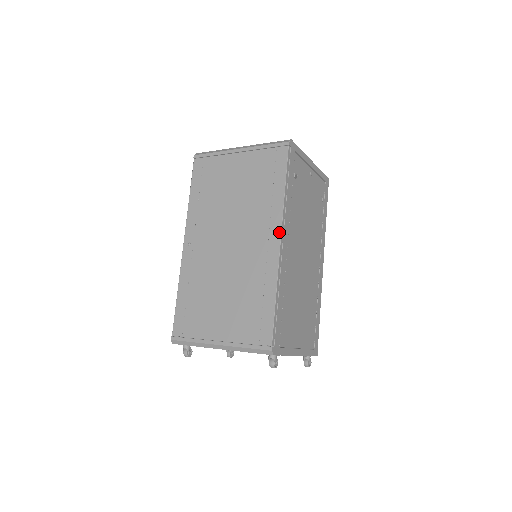
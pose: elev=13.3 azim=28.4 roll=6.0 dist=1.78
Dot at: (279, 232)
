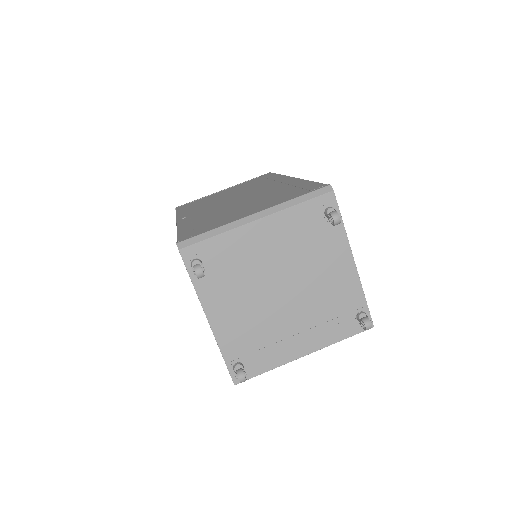
Dot at: (288, 177)
